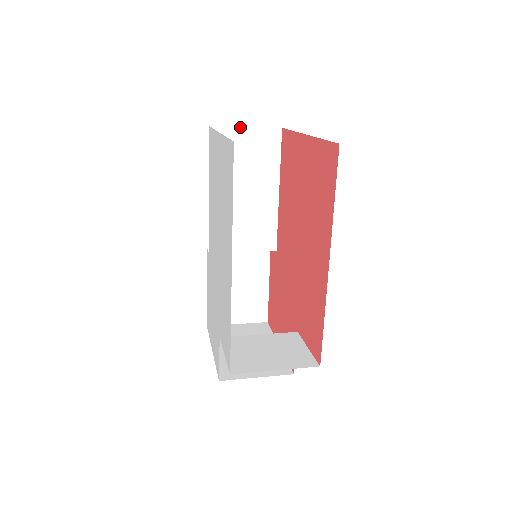
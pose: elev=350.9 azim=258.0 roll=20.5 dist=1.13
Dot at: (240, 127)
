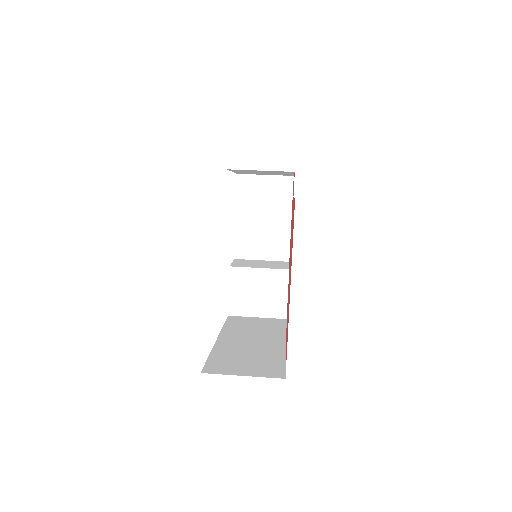
Dot at: occluded
